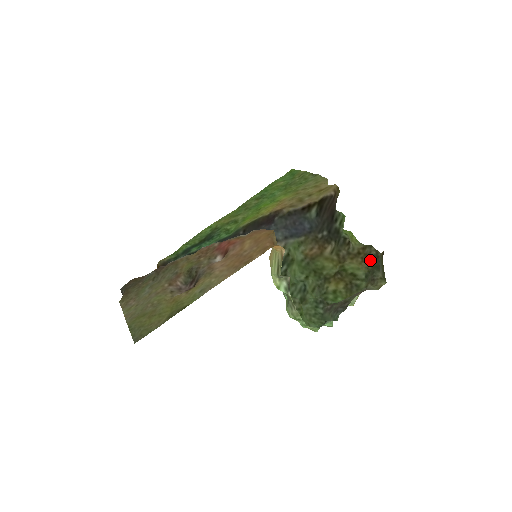
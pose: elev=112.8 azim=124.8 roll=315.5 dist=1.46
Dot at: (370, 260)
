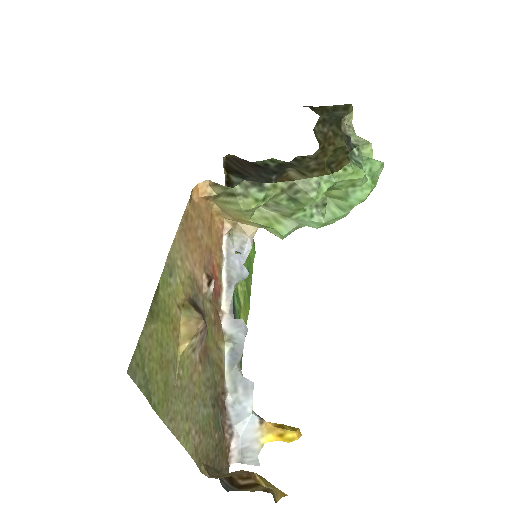
Dot at: (330, 132)
